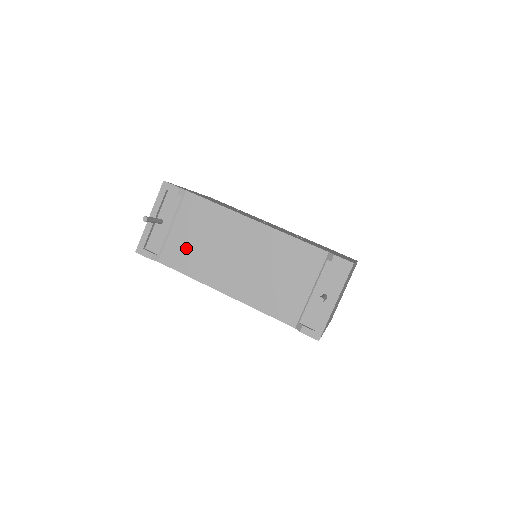
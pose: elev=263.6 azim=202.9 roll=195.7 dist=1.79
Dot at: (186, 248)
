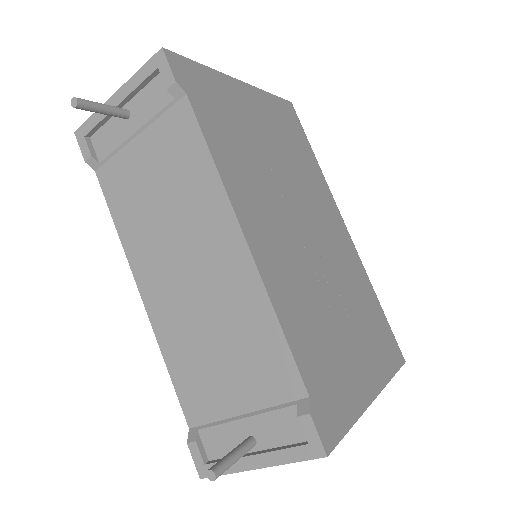
Dot at: (135, 186)
